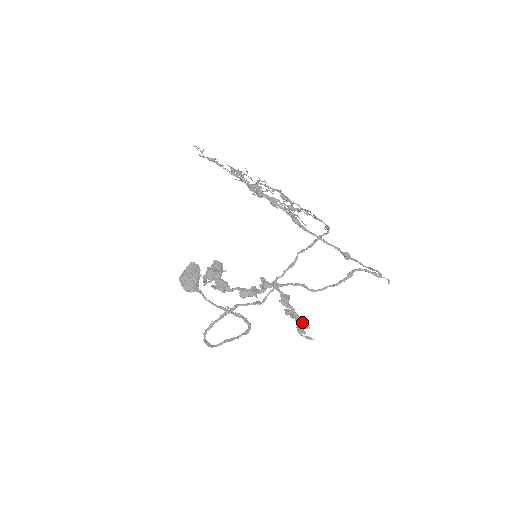
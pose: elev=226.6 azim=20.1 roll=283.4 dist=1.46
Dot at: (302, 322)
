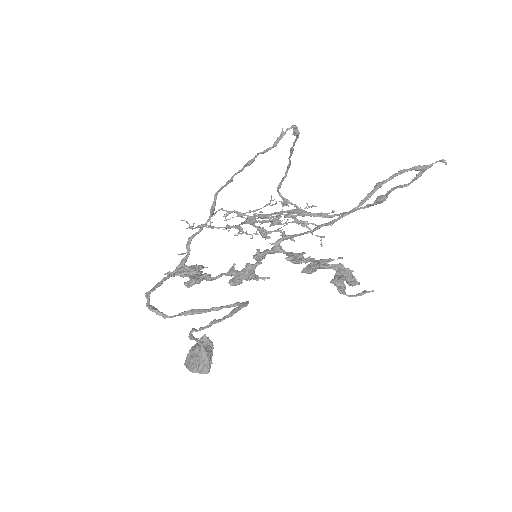
Dot at: (328, 259)
